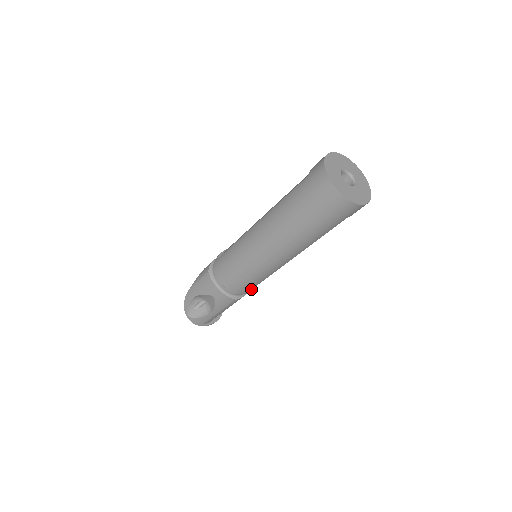
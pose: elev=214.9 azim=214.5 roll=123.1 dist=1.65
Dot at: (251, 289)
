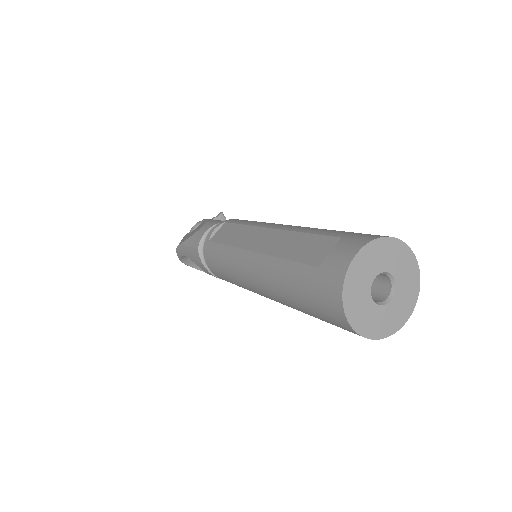
Dot at: occluded
